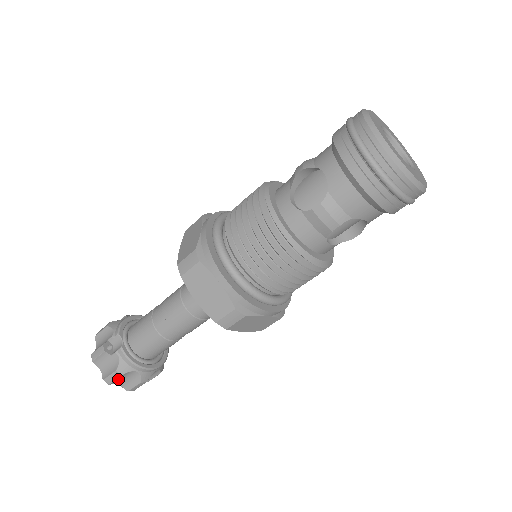
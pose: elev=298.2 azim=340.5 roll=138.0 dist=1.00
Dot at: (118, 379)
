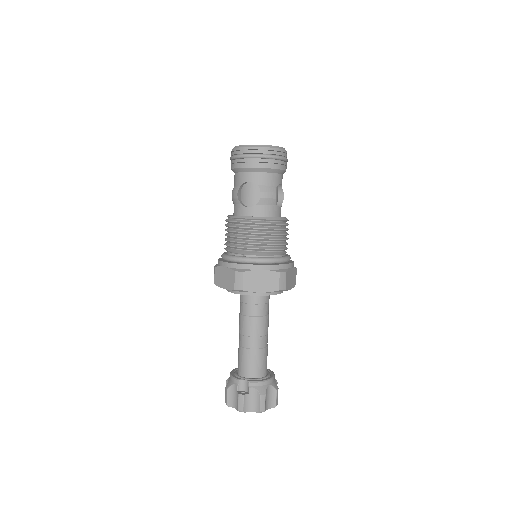
Dot at: (265, 402)
